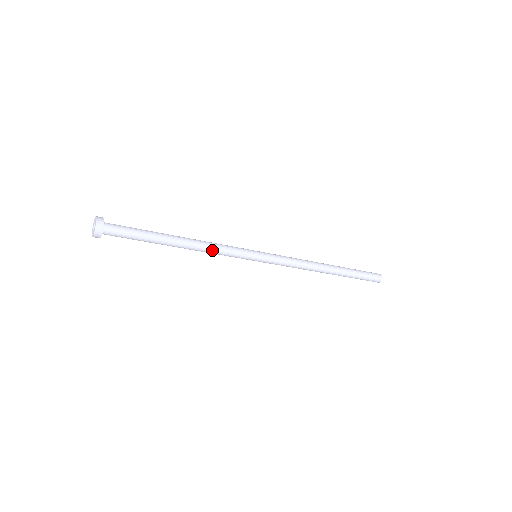
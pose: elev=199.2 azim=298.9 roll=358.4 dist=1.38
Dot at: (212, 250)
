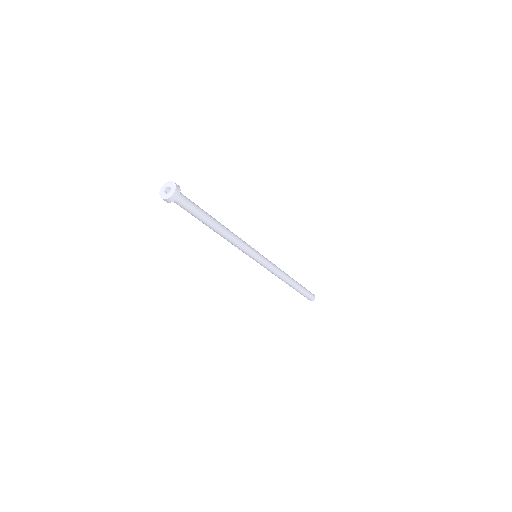
Dot at: (233, 243)
